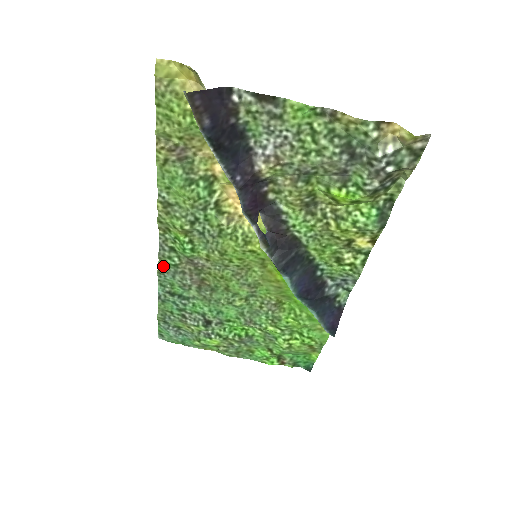
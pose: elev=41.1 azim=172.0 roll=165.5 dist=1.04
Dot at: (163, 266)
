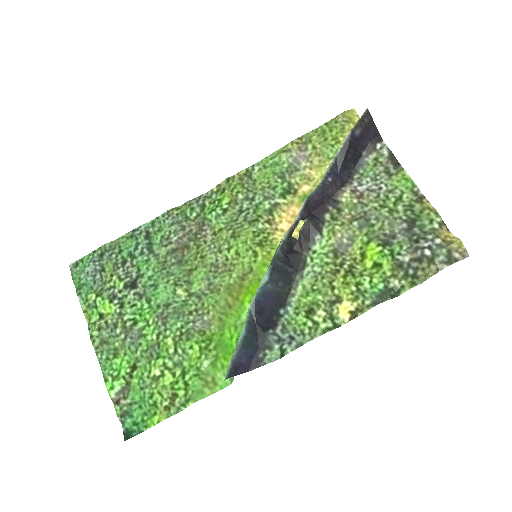
Dot at: (178, 210)
